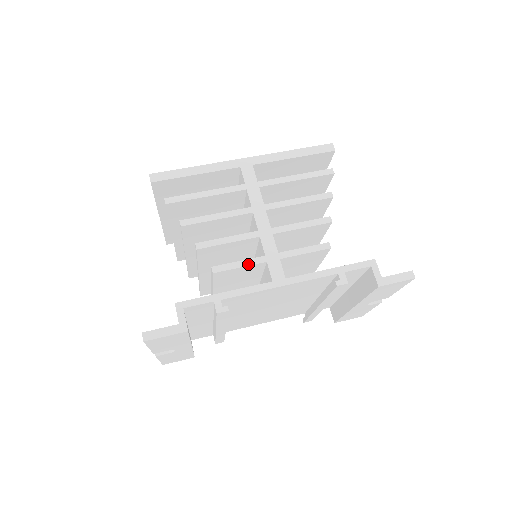
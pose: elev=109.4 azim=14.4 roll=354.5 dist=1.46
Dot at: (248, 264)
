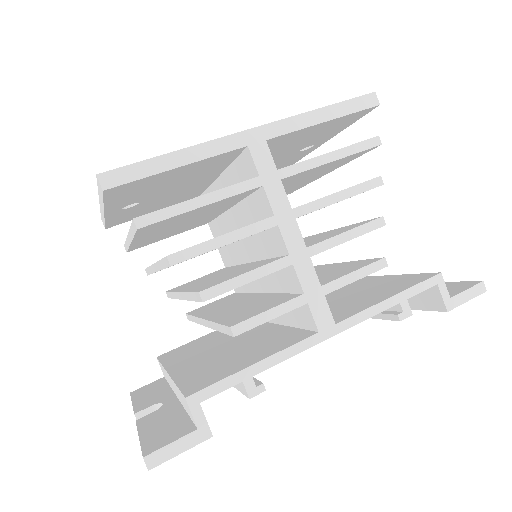
Dot at: (282, 312)
